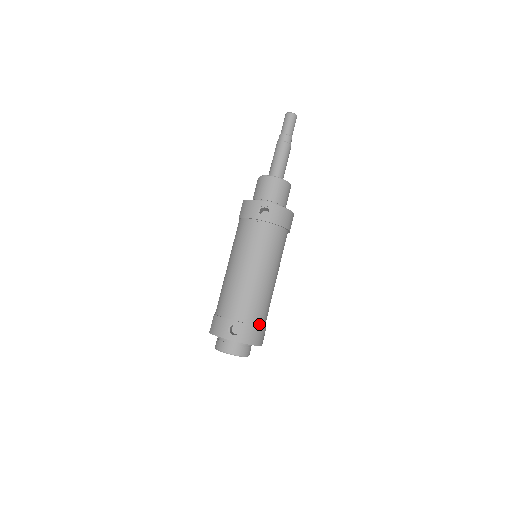
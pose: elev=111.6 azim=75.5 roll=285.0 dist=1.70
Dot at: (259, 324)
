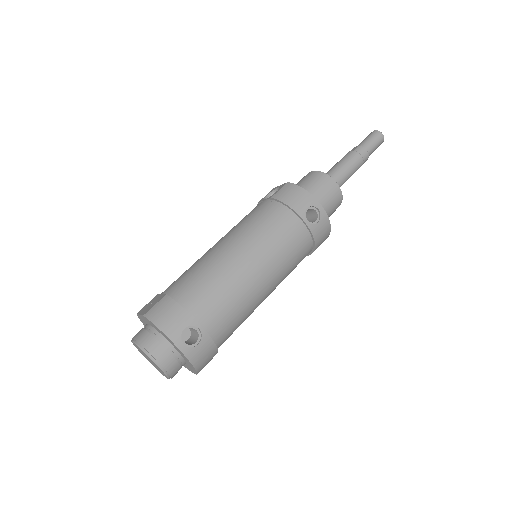
Dot at: (218, 346)
